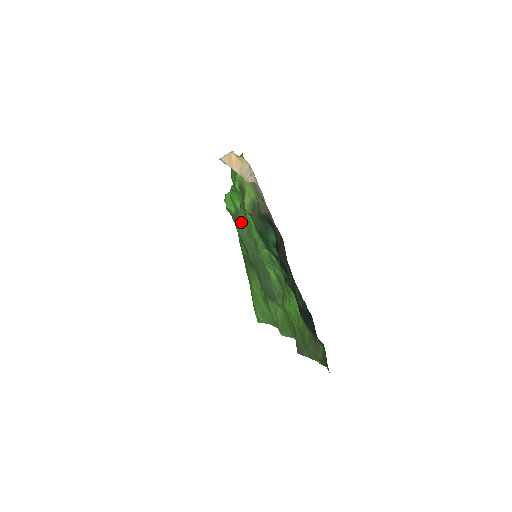
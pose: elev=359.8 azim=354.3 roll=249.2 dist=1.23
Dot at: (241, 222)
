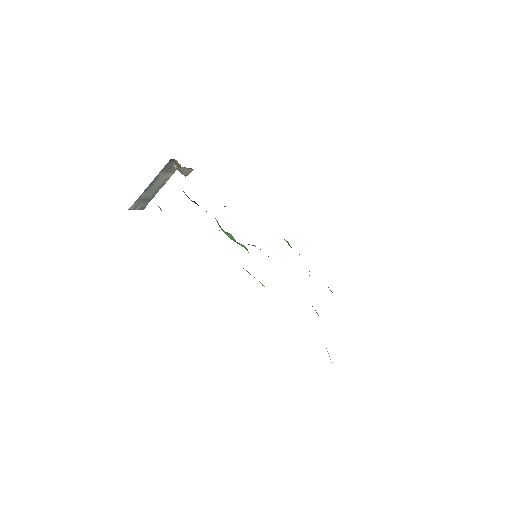
Dot at: occluded
